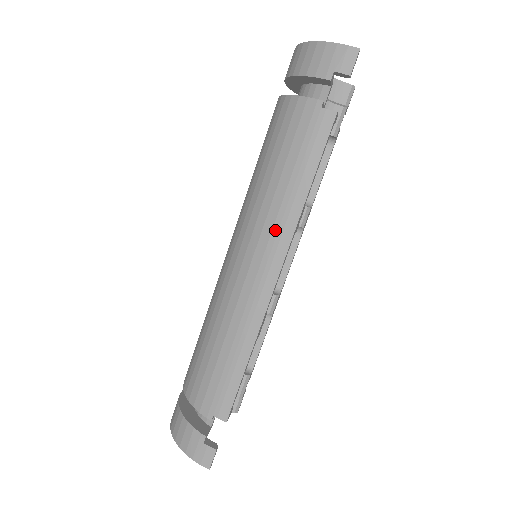
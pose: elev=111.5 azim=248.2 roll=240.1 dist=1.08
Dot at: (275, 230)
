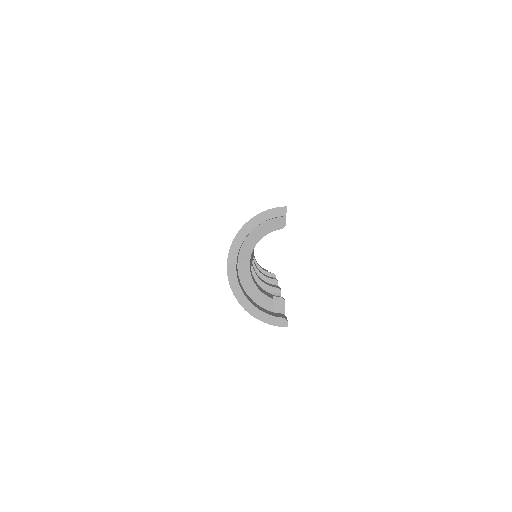
Dot at: occluded
